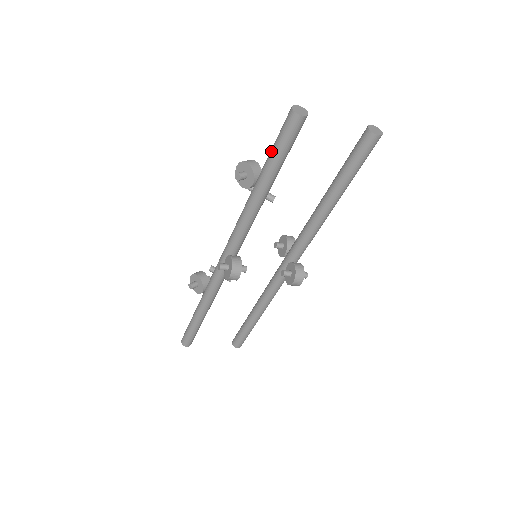
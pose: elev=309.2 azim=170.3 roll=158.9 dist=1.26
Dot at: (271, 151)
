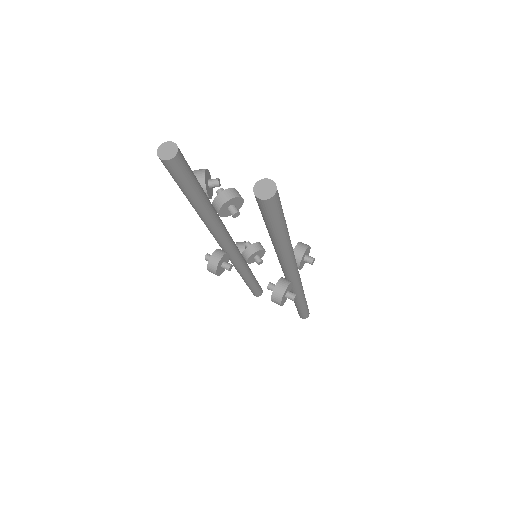
Dot at: occluded
